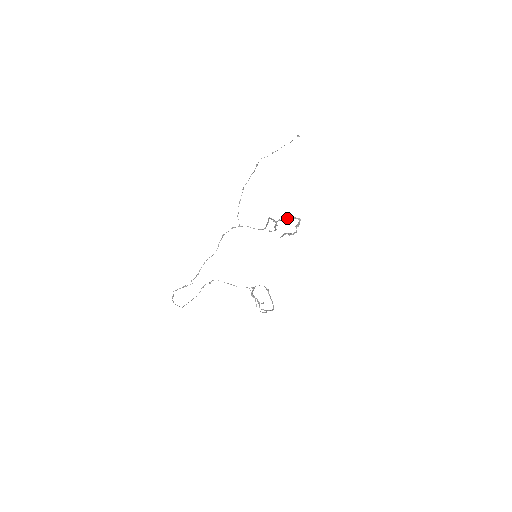
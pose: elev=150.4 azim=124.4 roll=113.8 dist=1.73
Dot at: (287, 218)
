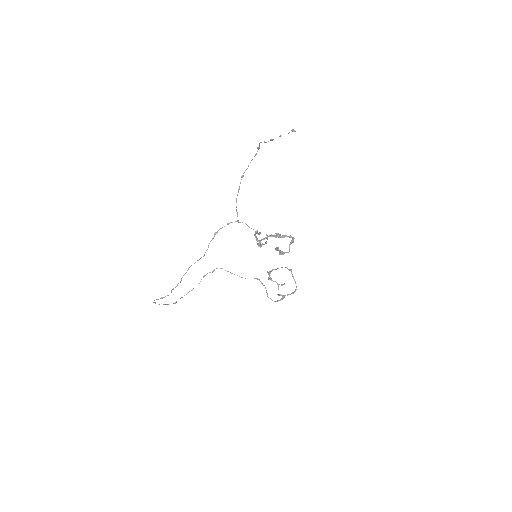
Dot at: (276, 235)
